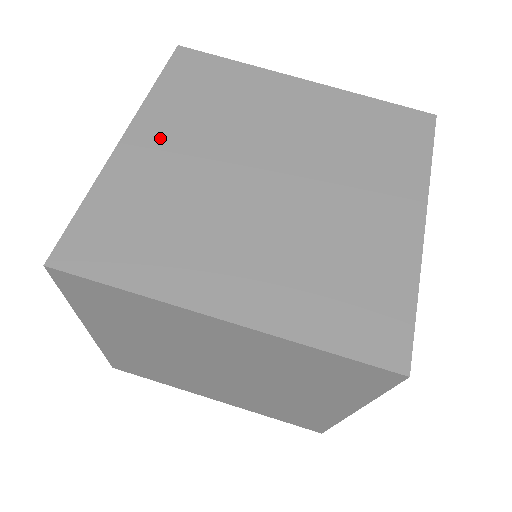
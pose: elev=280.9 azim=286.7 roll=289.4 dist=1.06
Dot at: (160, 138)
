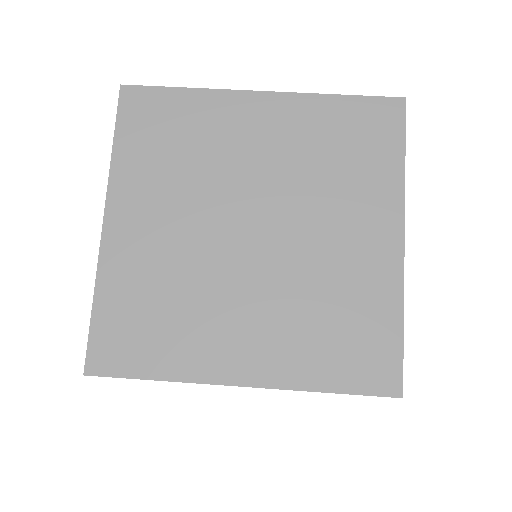
Dot at: occluded
